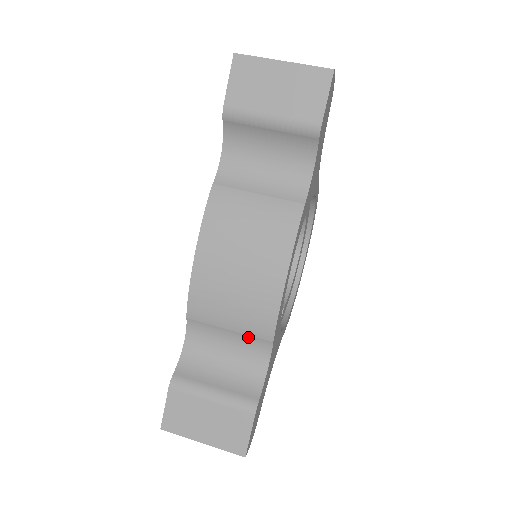
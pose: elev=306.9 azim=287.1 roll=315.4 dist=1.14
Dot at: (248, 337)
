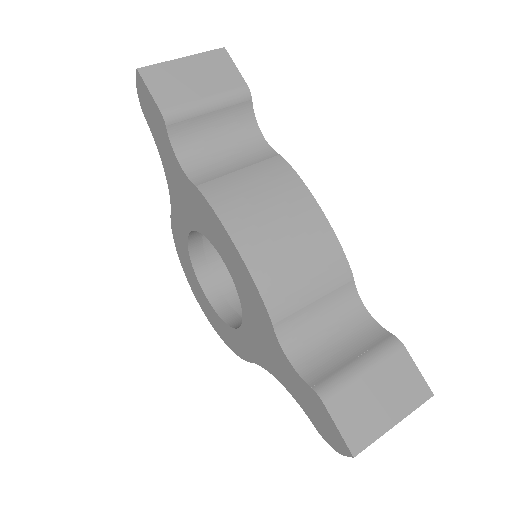
Dot at: (333, 294)
